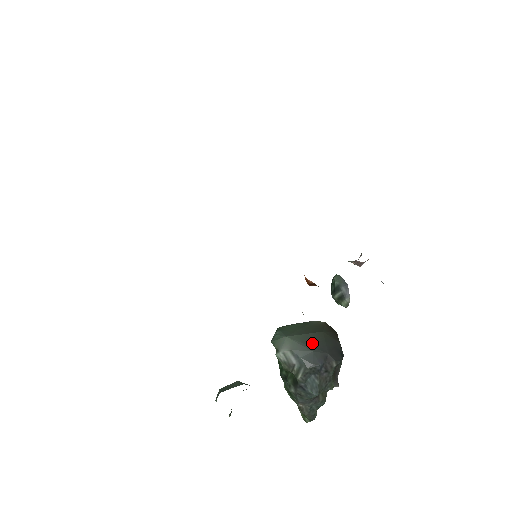
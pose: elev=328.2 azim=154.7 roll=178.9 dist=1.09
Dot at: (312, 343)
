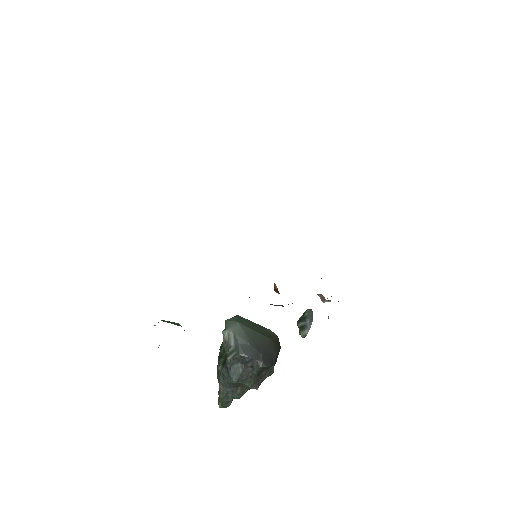
Dot at: (254, 339)
